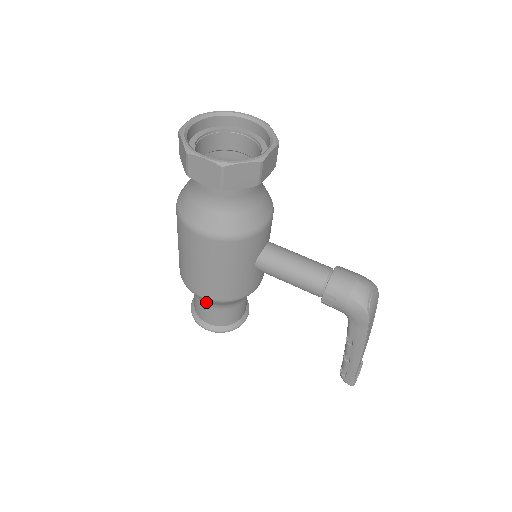
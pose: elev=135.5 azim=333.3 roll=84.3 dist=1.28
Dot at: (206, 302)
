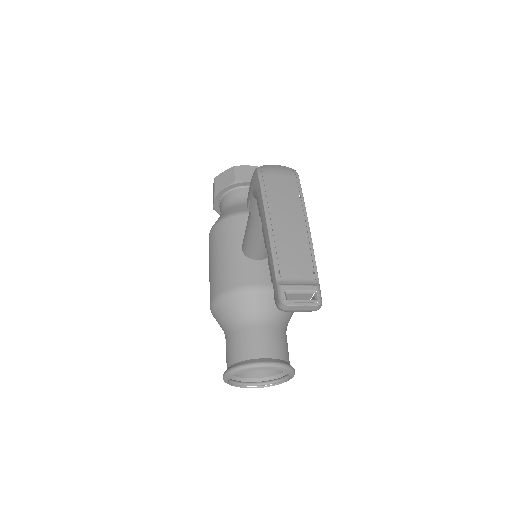
Dot at: (224, 329)
